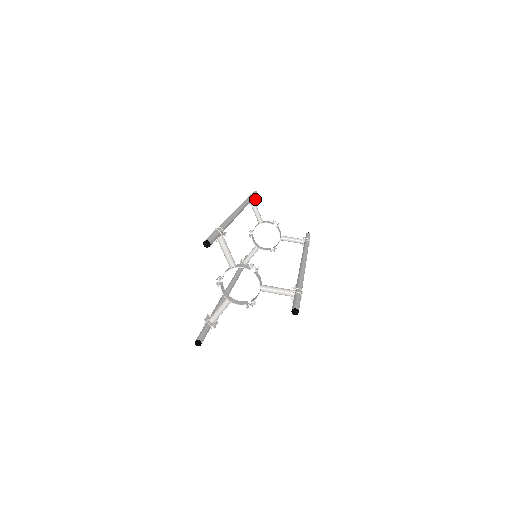
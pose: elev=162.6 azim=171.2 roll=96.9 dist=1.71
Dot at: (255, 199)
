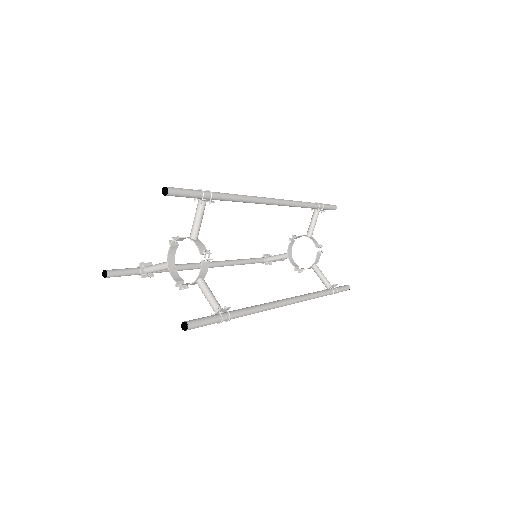
Dot at: (320, 210)
